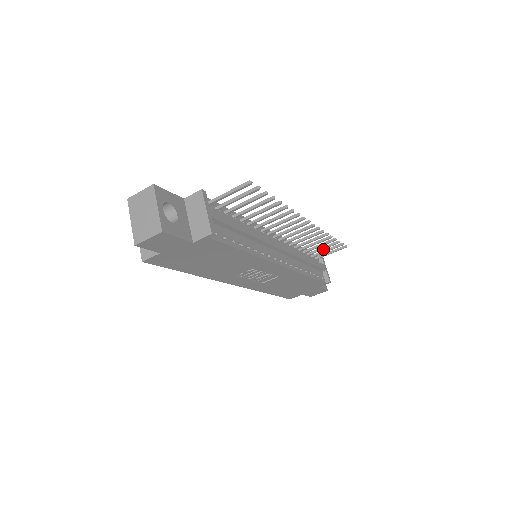
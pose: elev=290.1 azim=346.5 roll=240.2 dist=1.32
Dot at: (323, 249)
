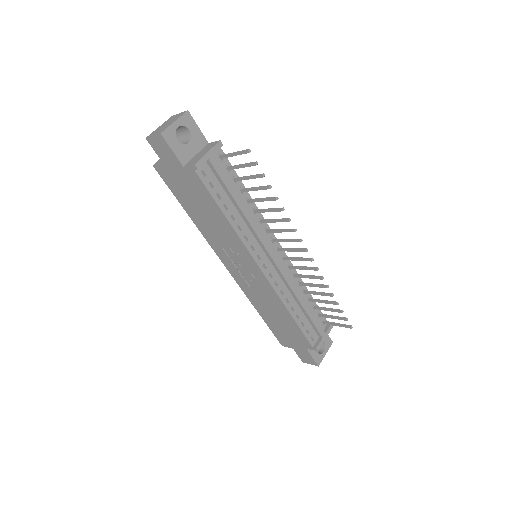
Dot at: (327, 310)
